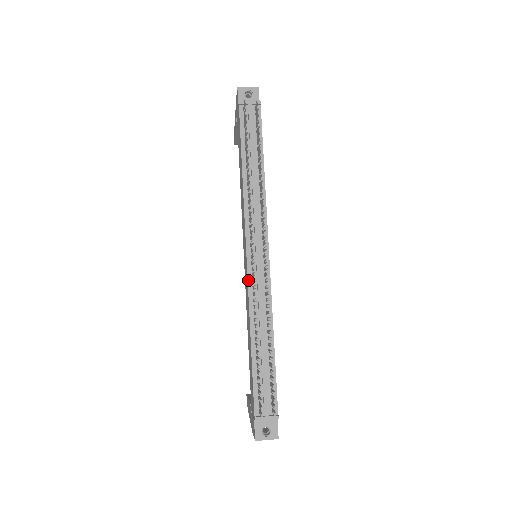
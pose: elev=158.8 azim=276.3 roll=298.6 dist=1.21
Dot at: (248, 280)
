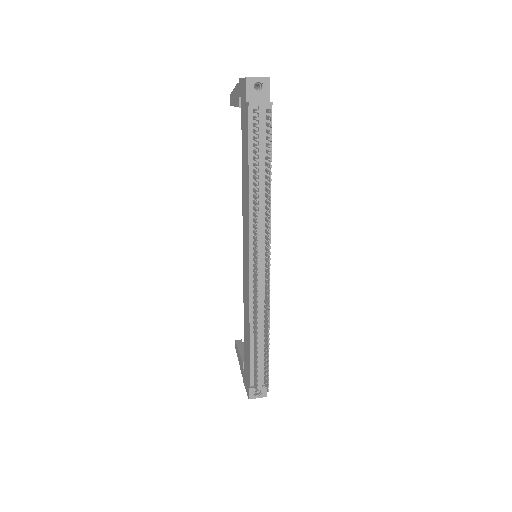
Dot at: (250, 285)
